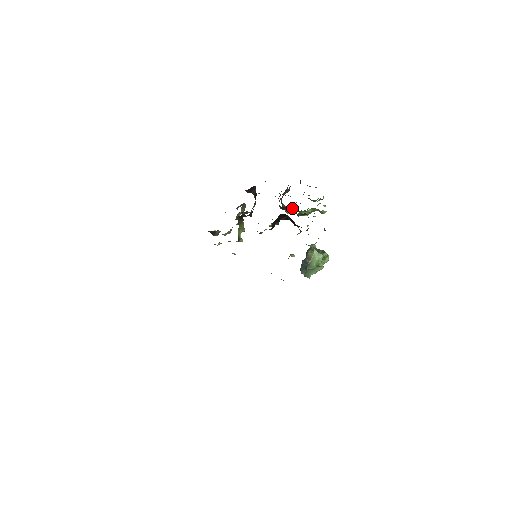
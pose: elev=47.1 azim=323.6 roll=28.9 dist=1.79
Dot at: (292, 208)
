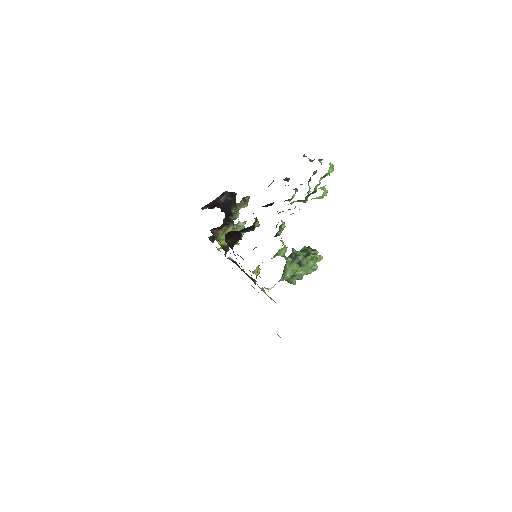
Dot at: occluded
